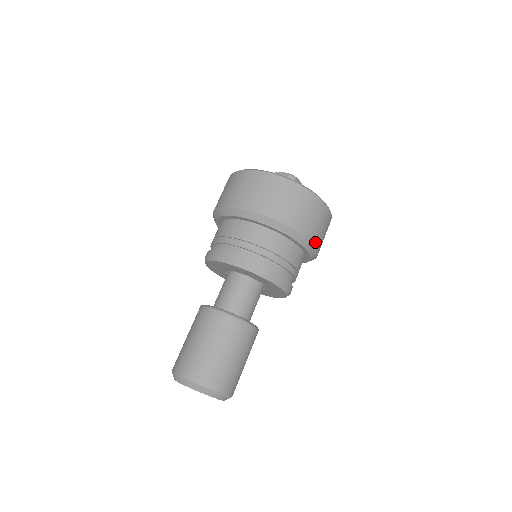
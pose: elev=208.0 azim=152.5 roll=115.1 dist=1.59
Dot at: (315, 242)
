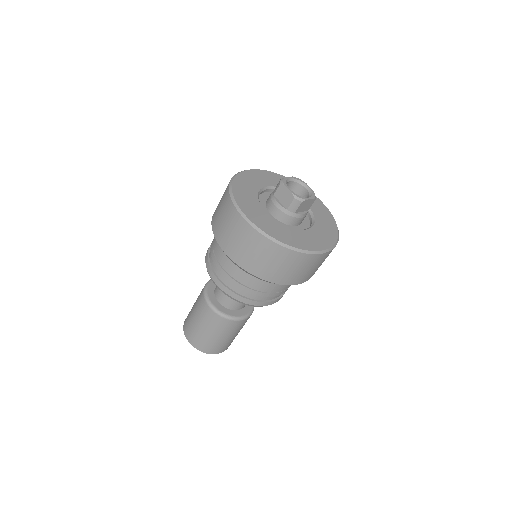
Dot at: (305, 280)
